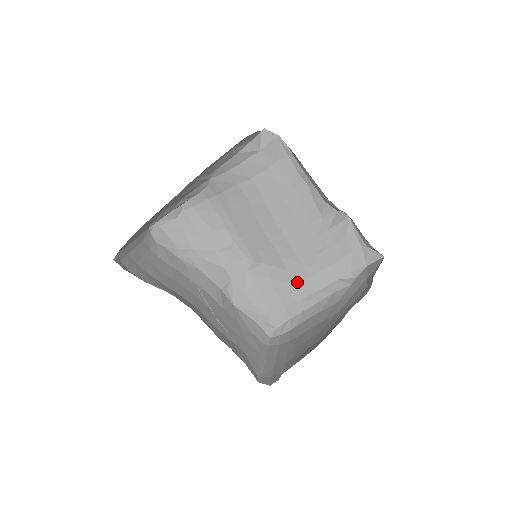
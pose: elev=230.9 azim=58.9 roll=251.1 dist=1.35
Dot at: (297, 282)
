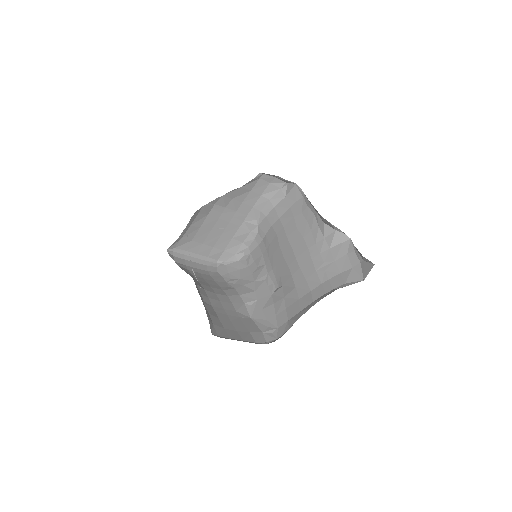
Dot at: (301, 297)
